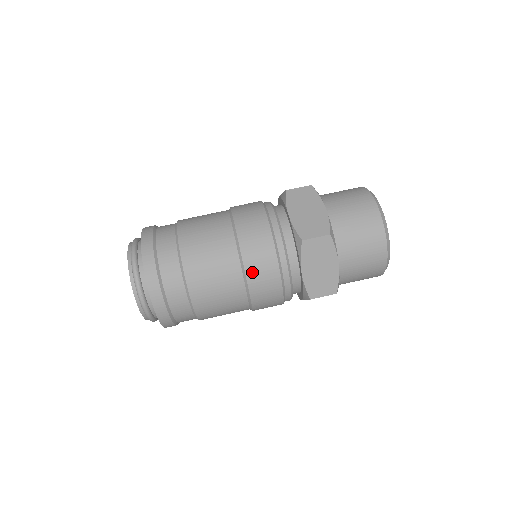
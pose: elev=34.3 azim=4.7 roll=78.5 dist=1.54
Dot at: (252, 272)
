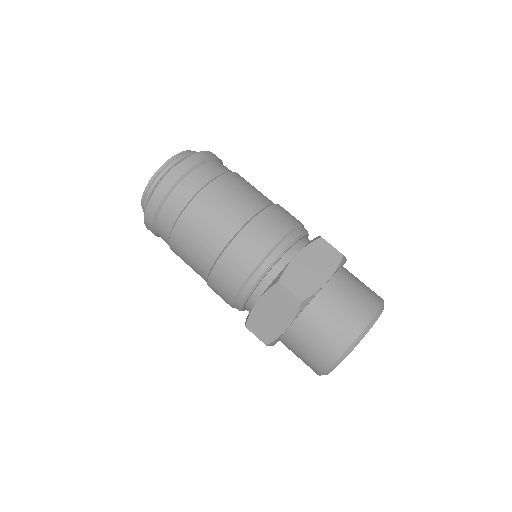
Dot at: (213, 290)
